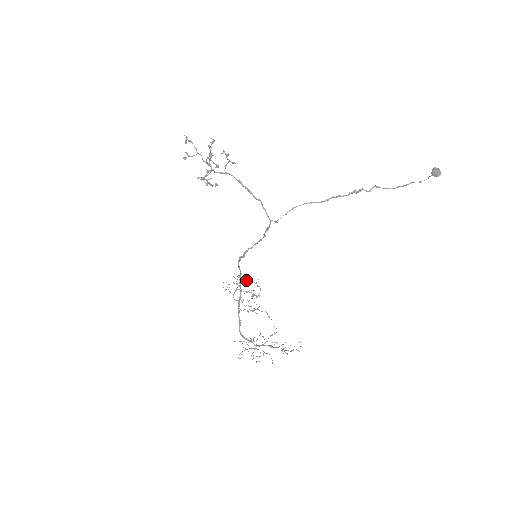
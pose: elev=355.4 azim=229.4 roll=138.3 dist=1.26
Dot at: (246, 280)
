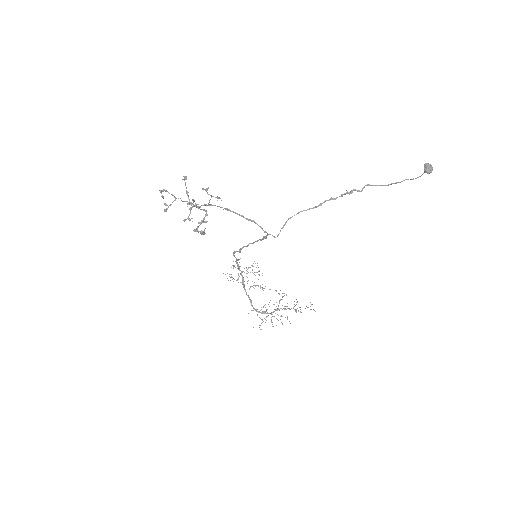
Dot at: occluded
